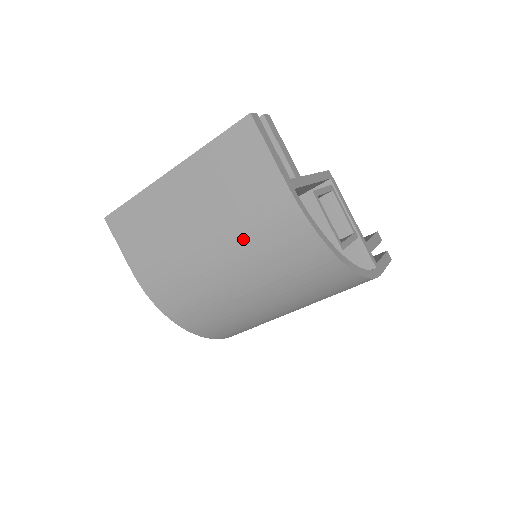
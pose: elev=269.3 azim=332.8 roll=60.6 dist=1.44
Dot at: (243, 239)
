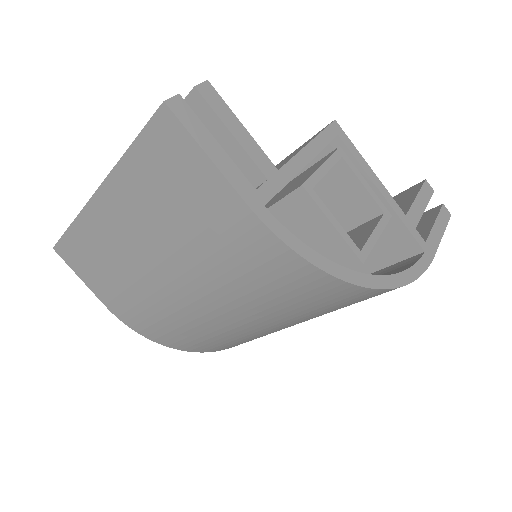
Dot at: (214, 275)
